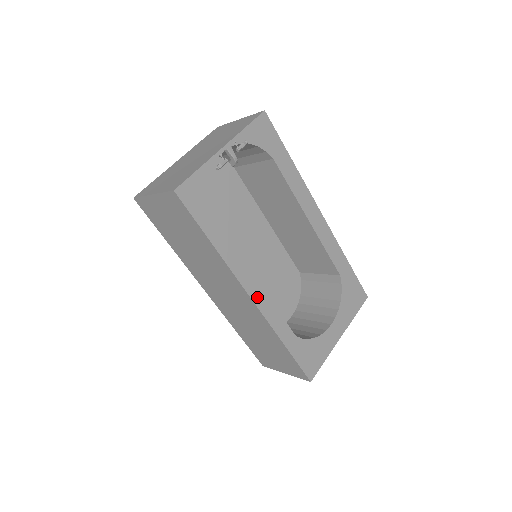
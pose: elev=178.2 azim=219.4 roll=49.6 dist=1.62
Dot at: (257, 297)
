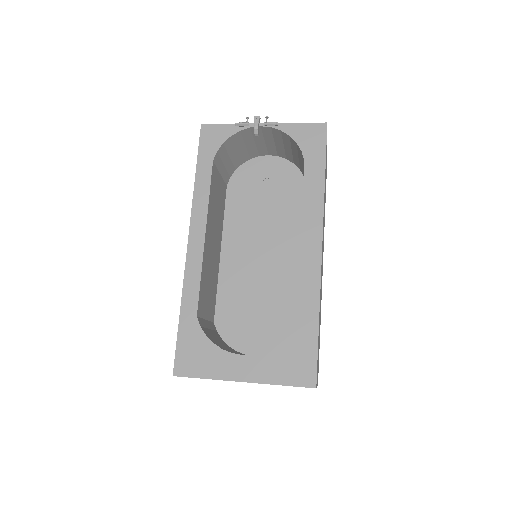
Dot at: (194, 246)
